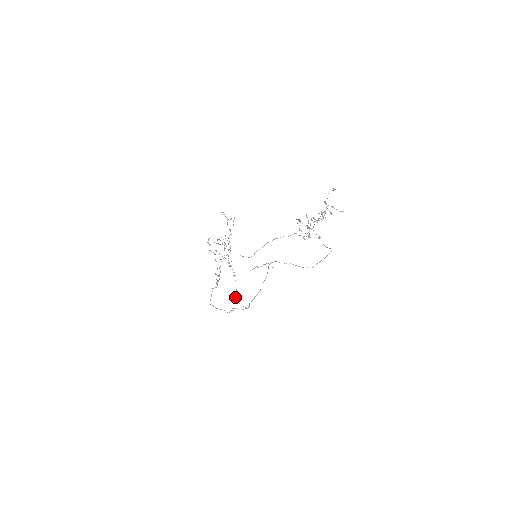
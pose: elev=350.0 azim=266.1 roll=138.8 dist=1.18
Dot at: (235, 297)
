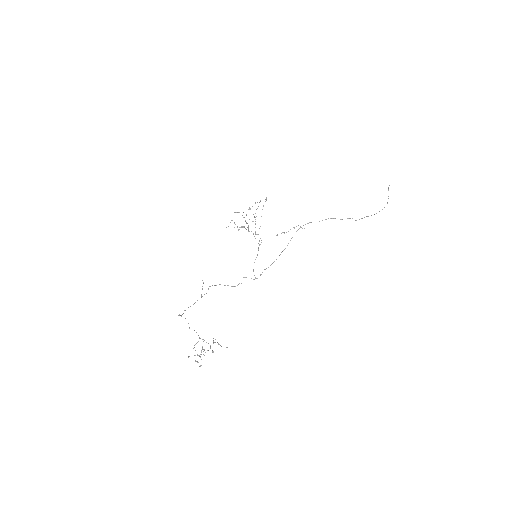
Dot at: (254, 262)
